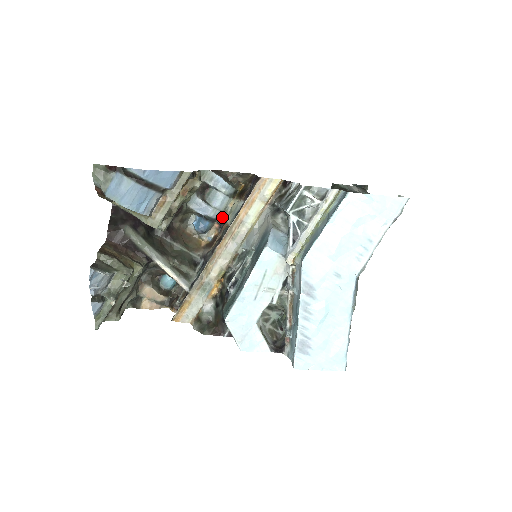
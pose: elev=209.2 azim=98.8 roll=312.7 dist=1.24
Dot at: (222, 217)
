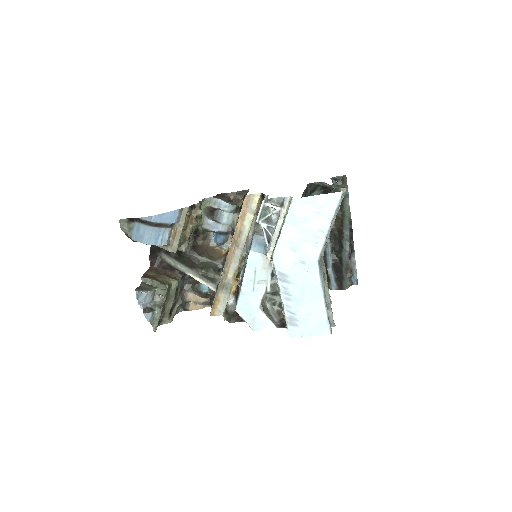
Dot at: (232, 229)
